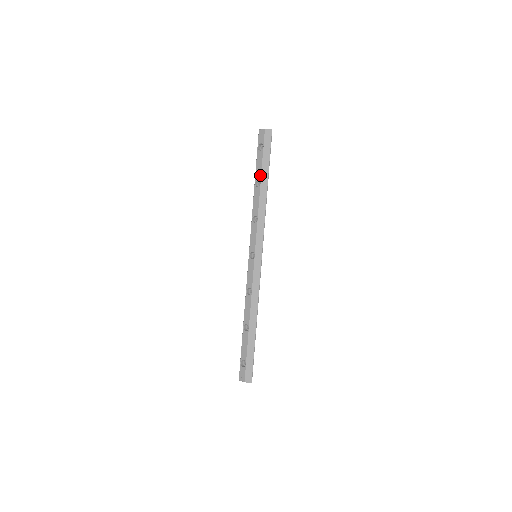
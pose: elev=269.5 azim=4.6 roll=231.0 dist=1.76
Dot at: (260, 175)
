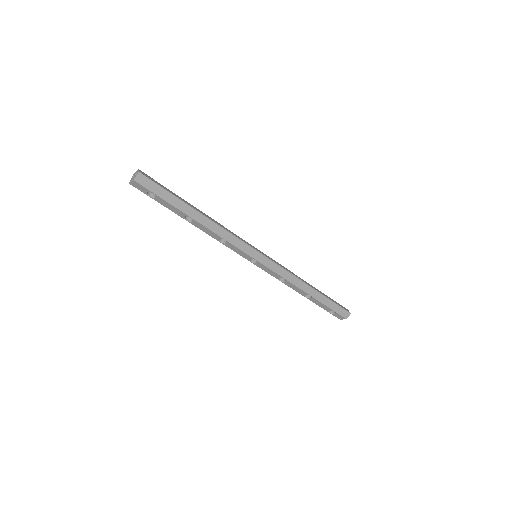
Dot at: (182, 213)
